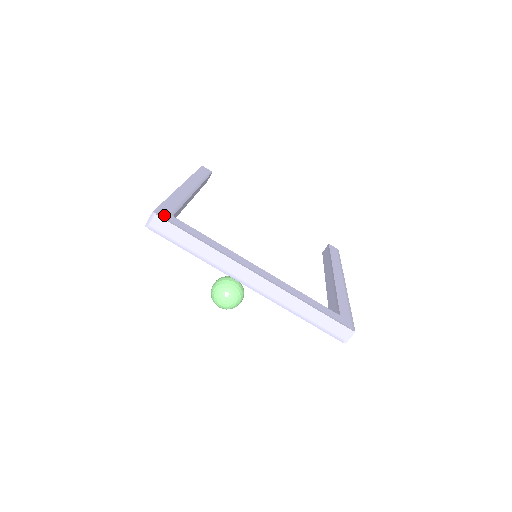
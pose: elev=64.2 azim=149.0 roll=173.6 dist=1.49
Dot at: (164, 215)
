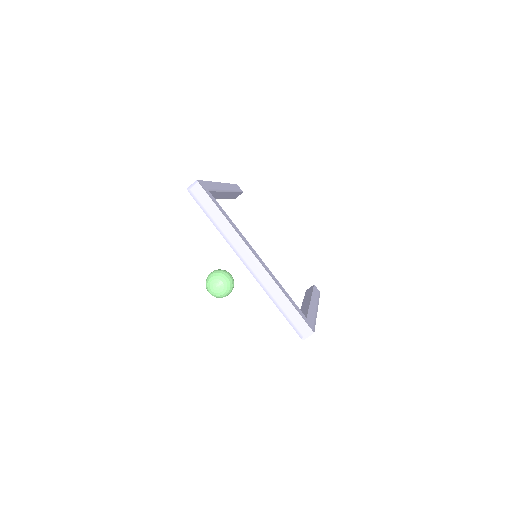
Dot at: (204, 187)
